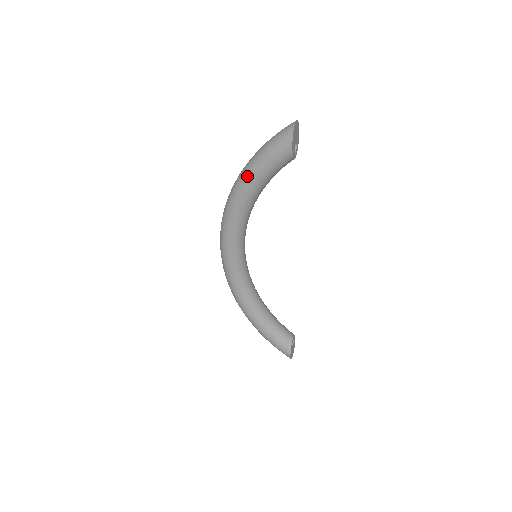
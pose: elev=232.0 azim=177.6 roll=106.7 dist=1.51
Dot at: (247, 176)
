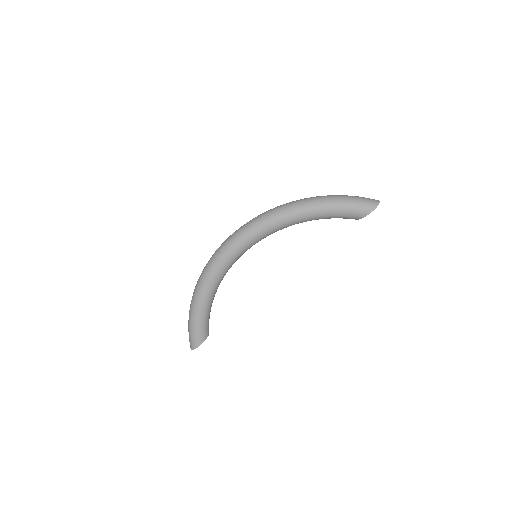
Dot at: (323, 204)
